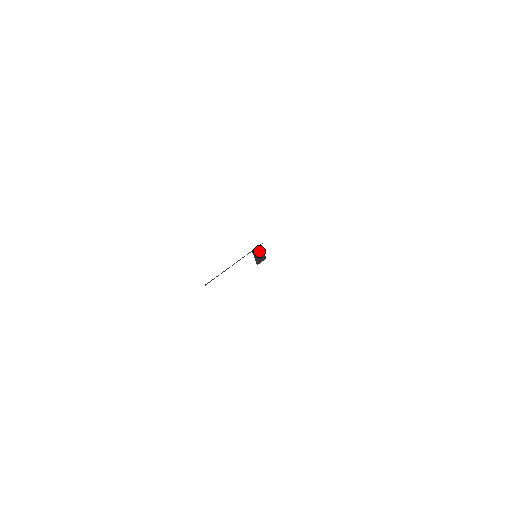
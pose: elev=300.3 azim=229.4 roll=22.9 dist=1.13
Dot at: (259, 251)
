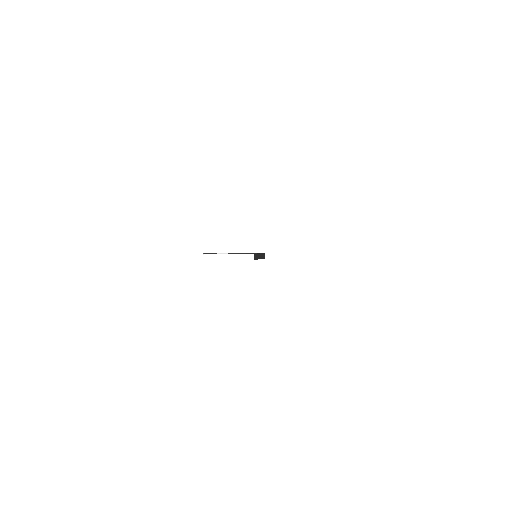
Dot at: (261, 255)
